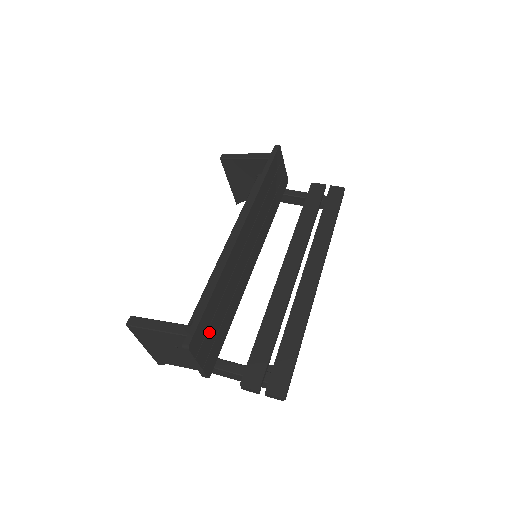
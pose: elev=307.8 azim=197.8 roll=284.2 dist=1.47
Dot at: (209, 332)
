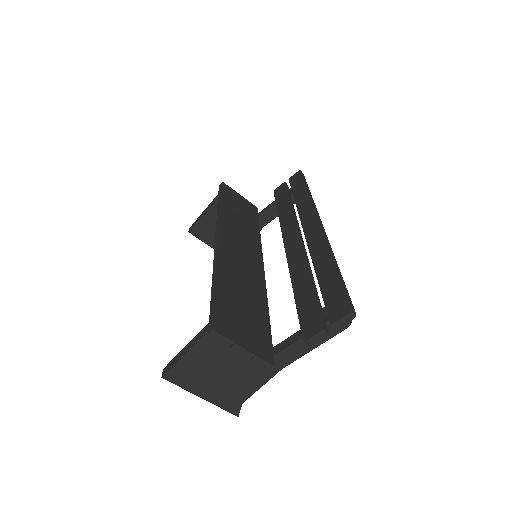
Dot at: (238, 319)
